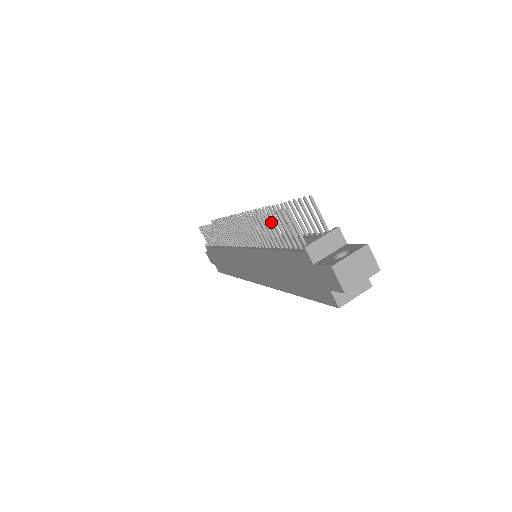
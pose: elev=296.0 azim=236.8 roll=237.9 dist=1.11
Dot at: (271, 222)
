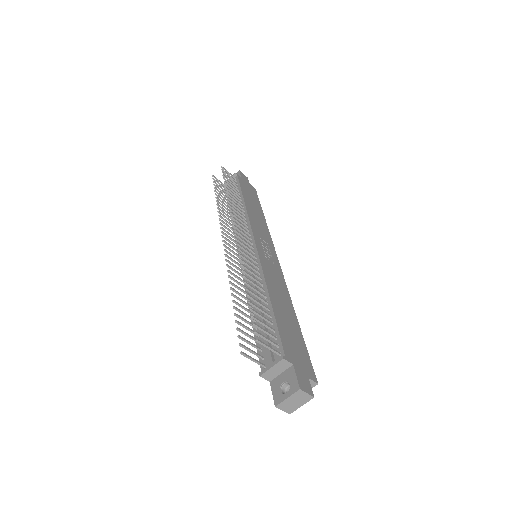
Dot at: (252, 272)
